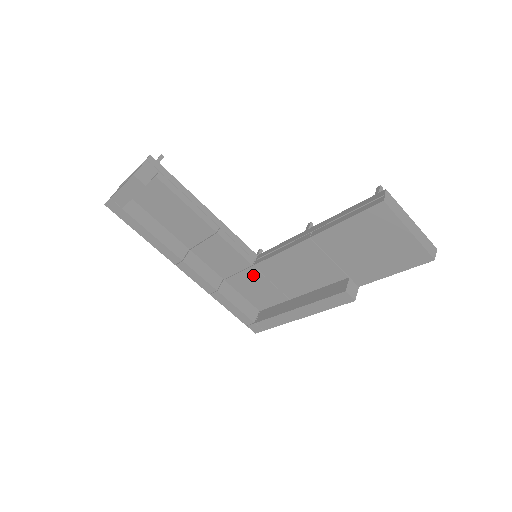
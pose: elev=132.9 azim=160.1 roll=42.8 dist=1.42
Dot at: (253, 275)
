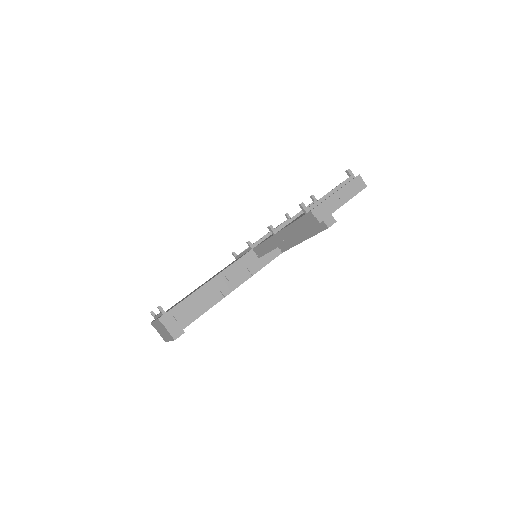
Dot at: occluded
